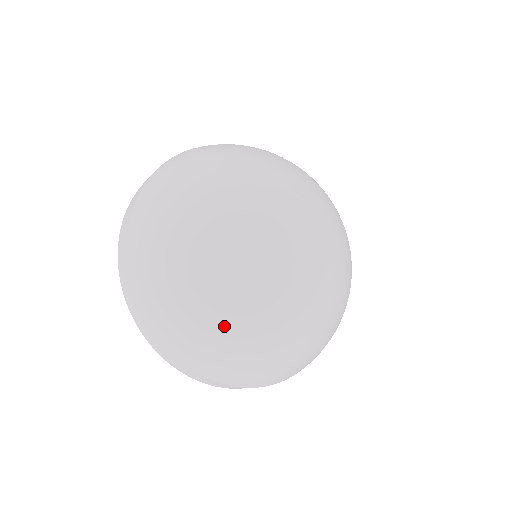
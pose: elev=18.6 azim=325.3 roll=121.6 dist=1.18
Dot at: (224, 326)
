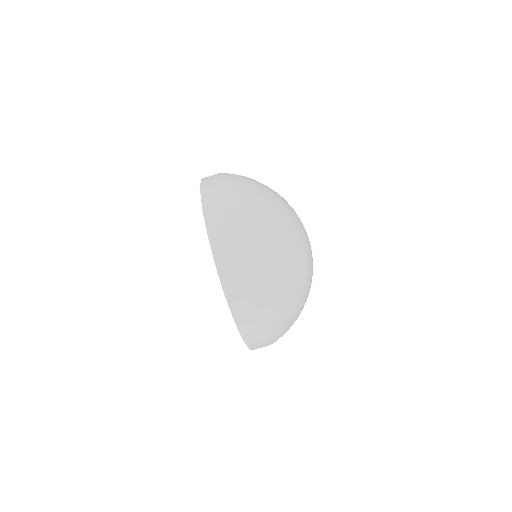
Dot at: (261, 185)
